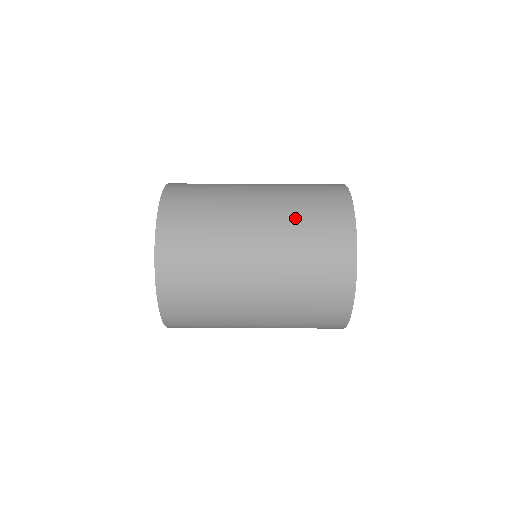
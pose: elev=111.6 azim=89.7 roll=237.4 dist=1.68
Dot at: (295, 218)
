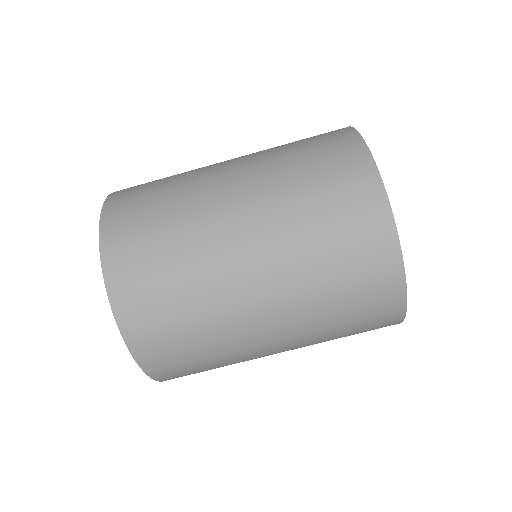
Dot at: (304, 242)
